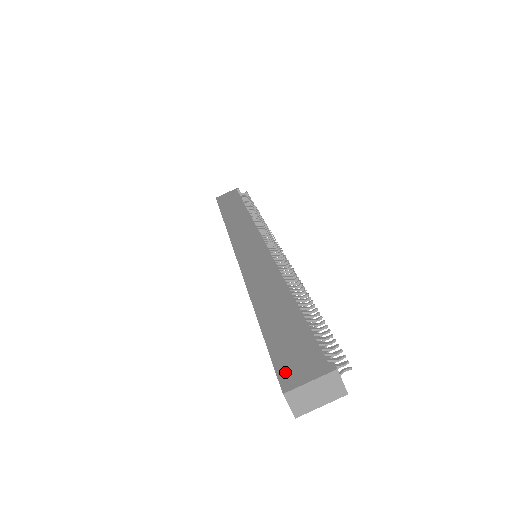
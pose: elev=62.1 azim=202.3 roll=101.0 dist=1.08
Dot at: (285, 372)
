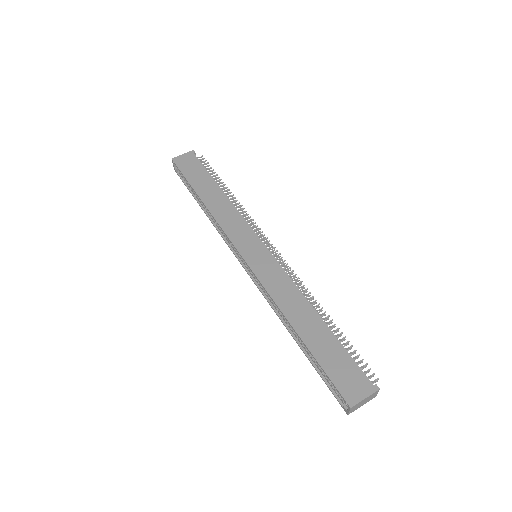
Dot at: (345, 390)
